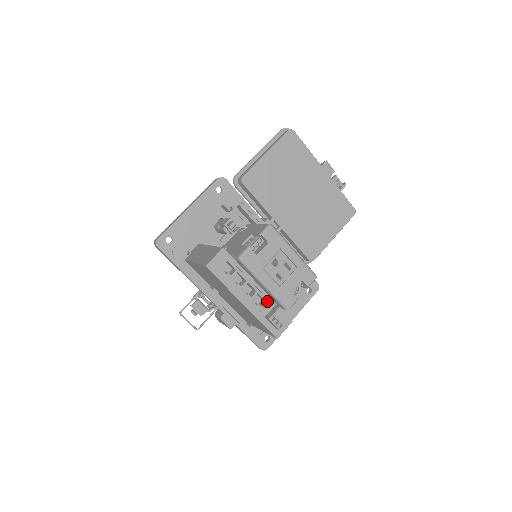
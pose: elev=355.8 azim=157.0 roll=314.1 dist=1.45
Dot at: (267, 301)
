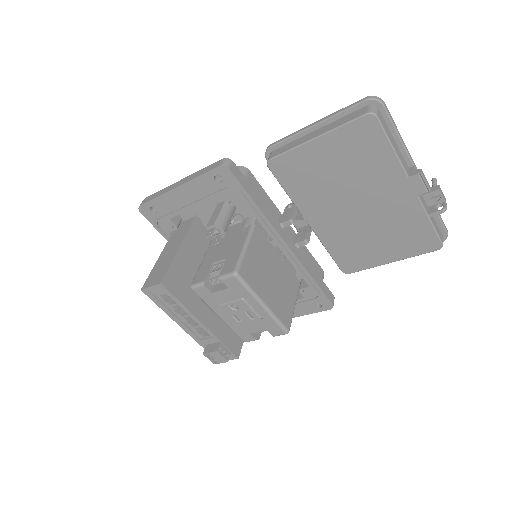
Dot at: (211, 335)
